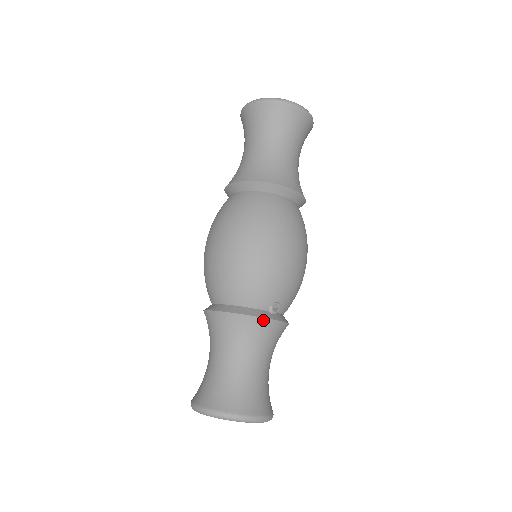
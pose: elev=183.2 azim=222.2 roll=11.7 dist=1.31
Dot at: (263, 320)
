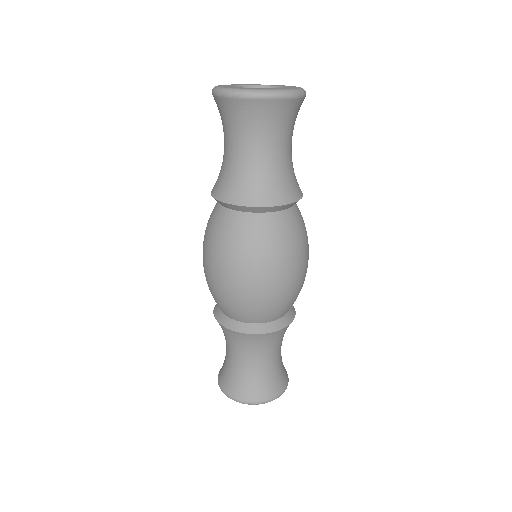
Dot at: (292, 321)
